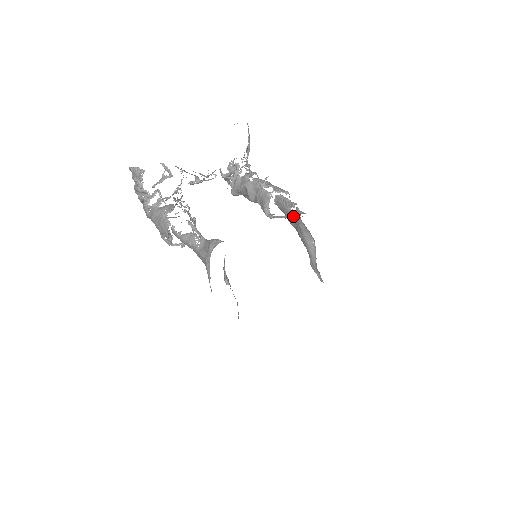
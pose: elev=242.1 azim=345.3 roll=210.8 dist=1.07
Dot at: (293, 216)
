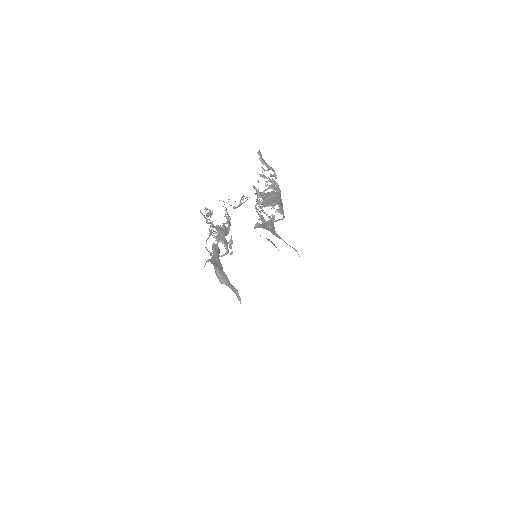
Dot at: occluded
